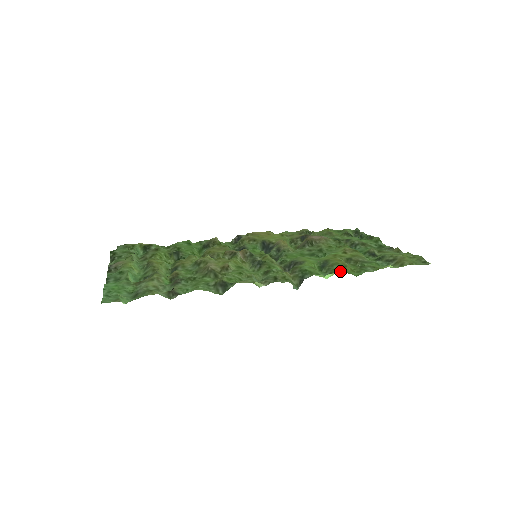
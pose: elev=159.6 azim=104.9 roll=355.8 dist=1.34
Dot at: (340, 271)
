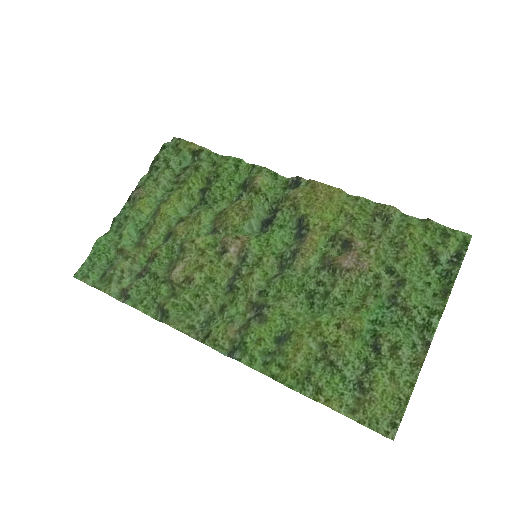
Dot at: (271, 372)
